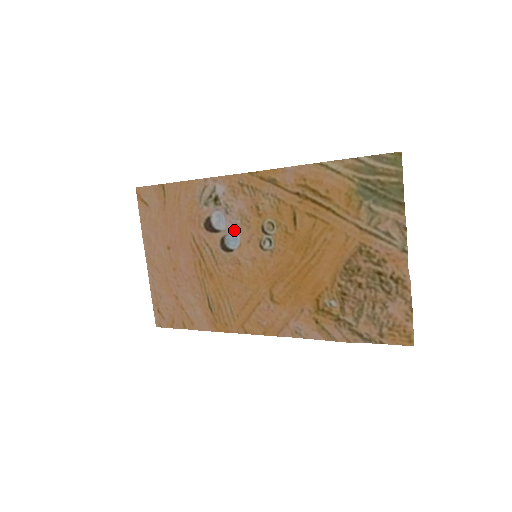
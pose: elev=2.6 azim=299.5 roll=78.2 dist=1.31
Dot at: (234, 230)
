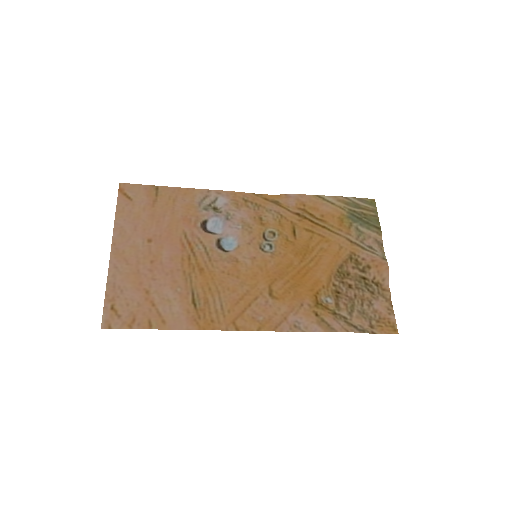
Dot at: (231, 235)
